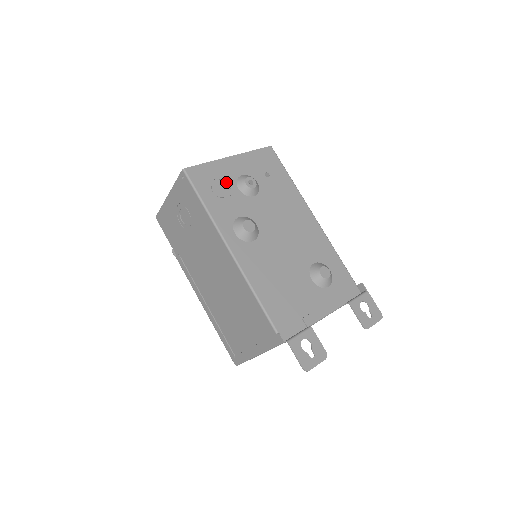
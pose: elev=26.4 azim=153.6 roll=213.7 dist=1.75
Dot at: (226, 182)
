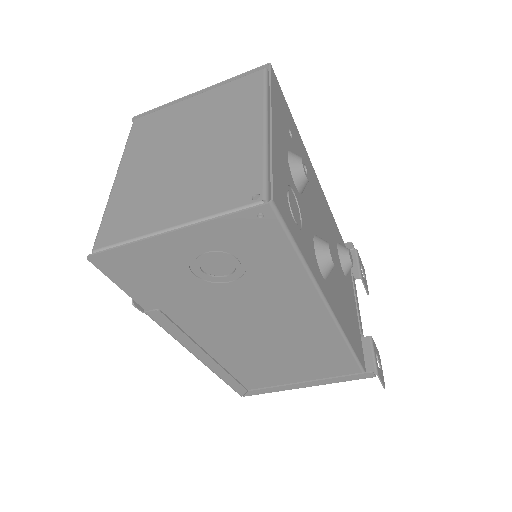
Dot at: (290, 186)
